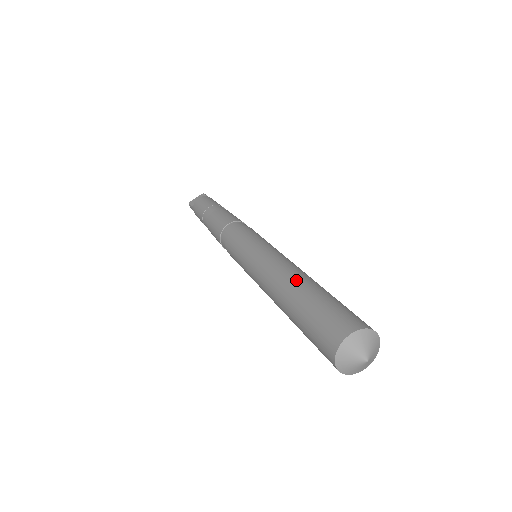
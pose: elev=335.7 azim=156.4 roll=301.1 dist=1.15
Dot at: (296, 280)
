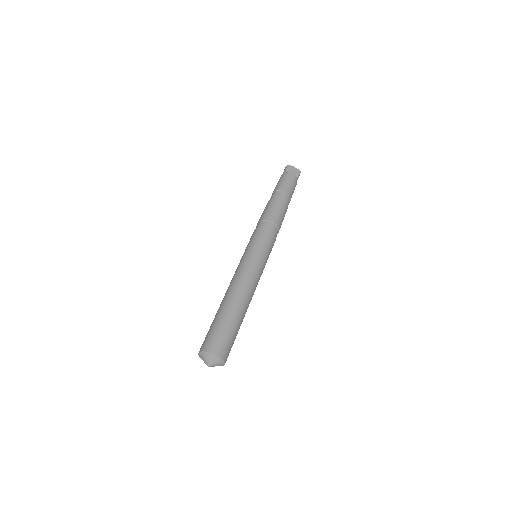
Dot at: (240, 303)
